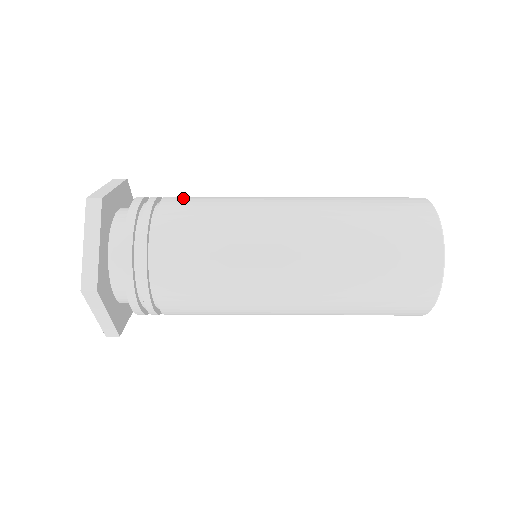
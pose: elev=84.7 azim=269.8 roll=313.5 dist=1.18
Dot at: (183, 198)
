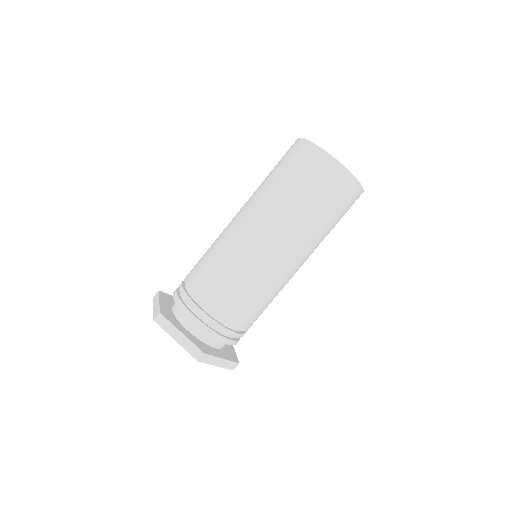
Dot at: (214, 295)
